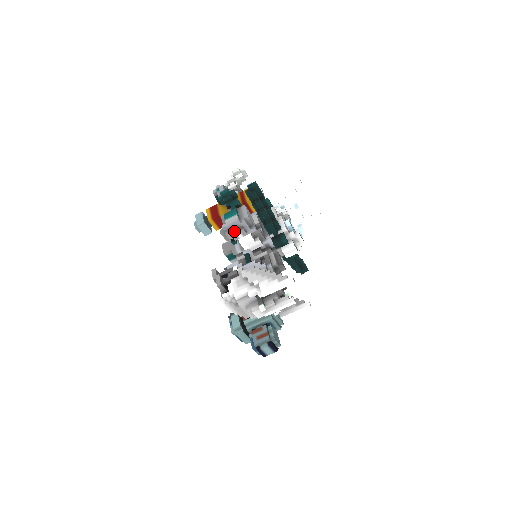
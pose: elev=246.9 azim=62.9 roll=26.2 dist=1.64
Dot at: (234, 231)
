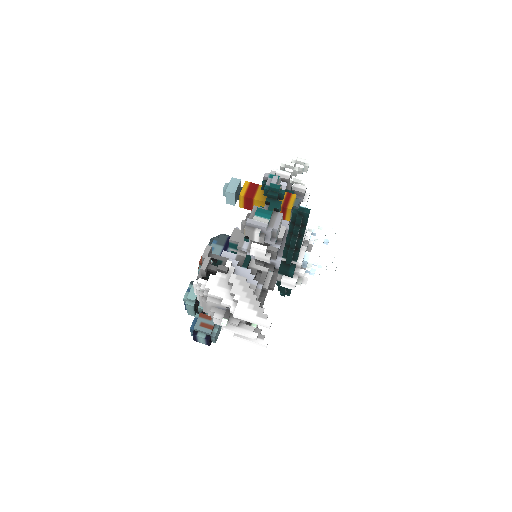
Dot at: (255, 233)
